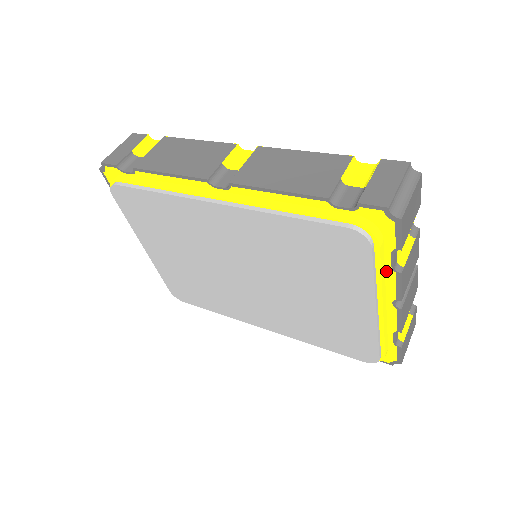
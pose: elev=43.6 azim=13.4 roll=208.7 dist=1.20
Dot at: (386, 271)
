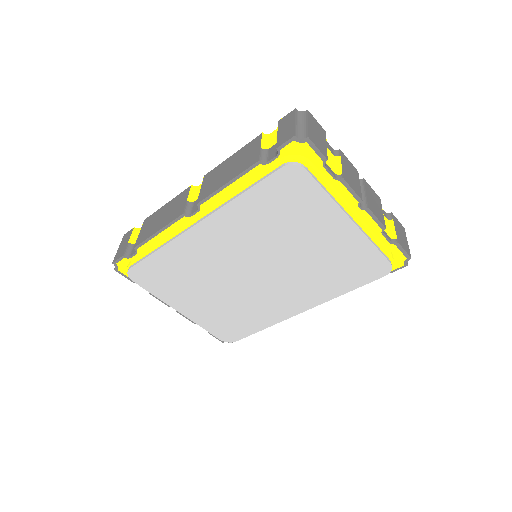
Dot at: (333, 185)
